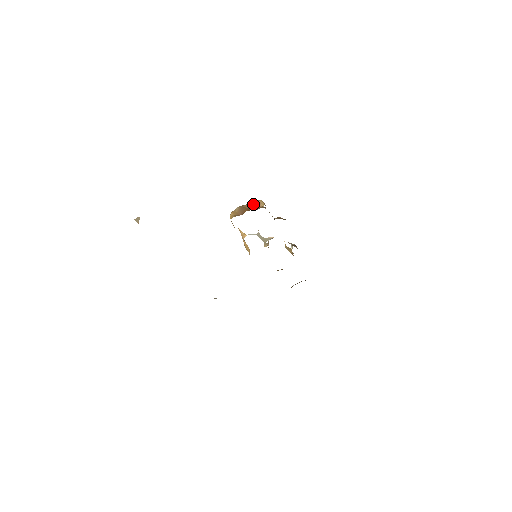
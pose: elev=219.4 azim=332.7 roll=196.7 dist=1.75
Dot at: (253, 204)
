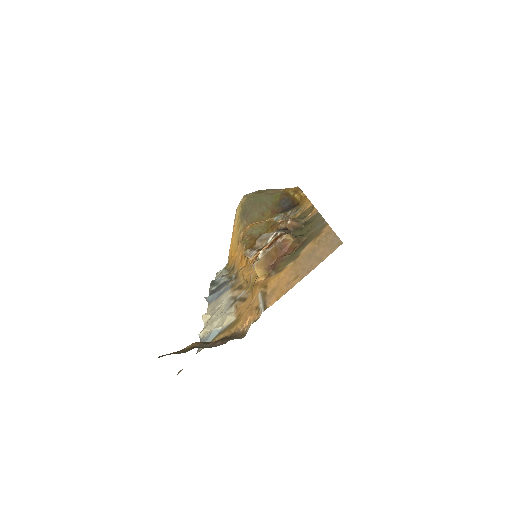
Dot at: (279, 244)
